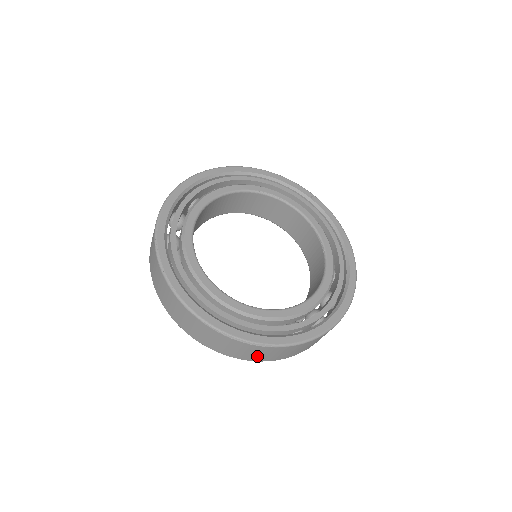
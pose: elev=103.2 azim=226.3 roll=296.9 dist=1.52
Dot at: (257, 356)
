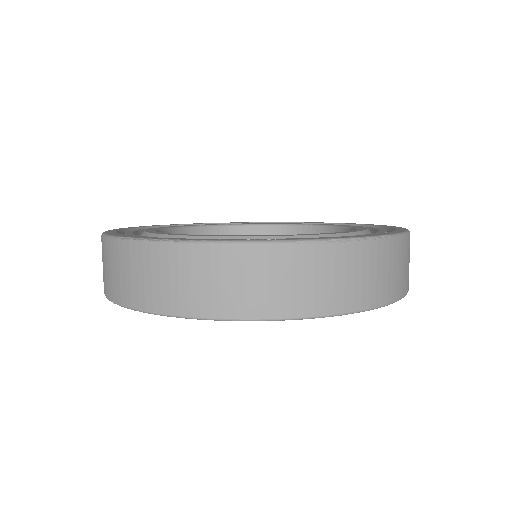
Dot at: (384, 283)
